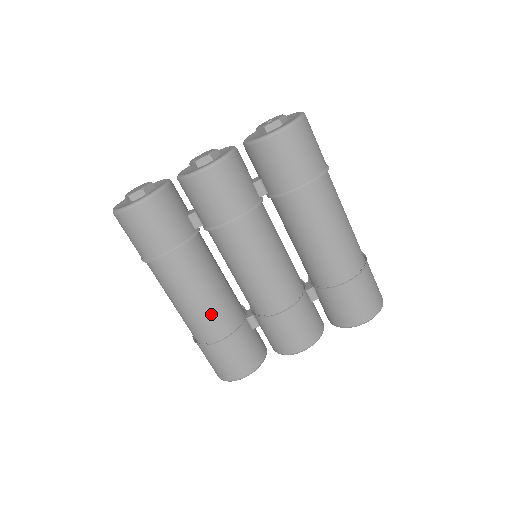
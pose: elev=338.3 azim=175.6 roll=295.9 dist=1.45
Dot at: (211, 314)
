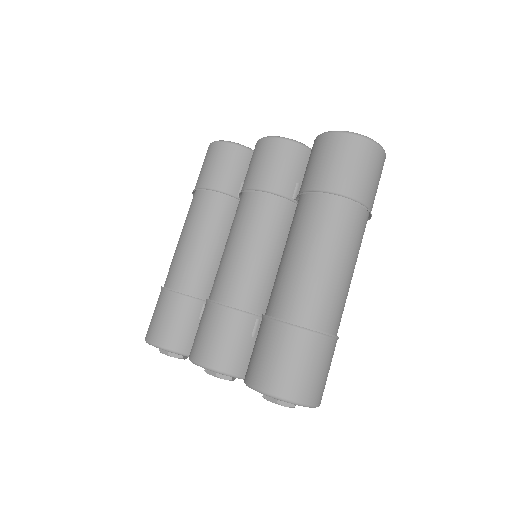
Dot at: (183, 262)
